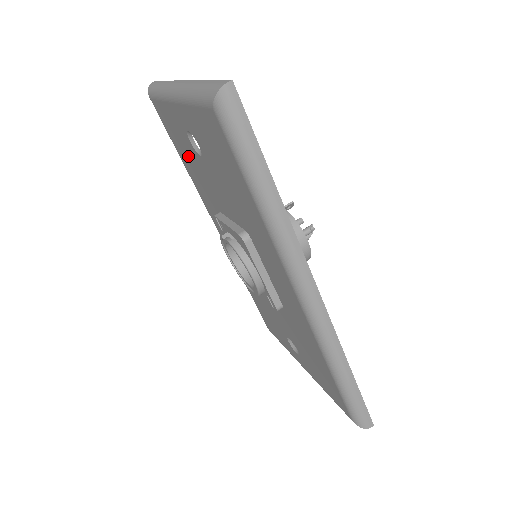
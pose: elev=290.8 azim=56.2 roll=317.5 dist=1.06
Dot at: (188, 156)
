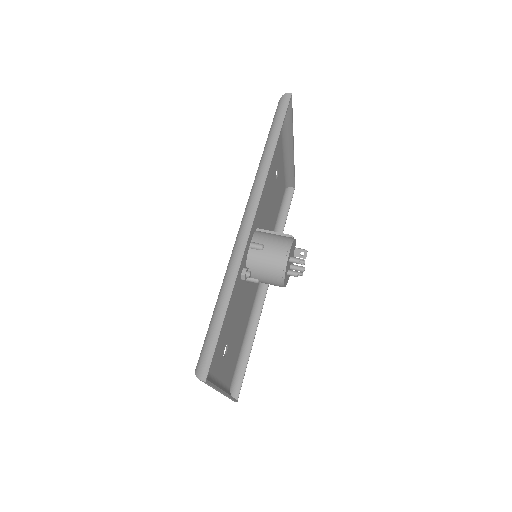
Dot at: occluded
